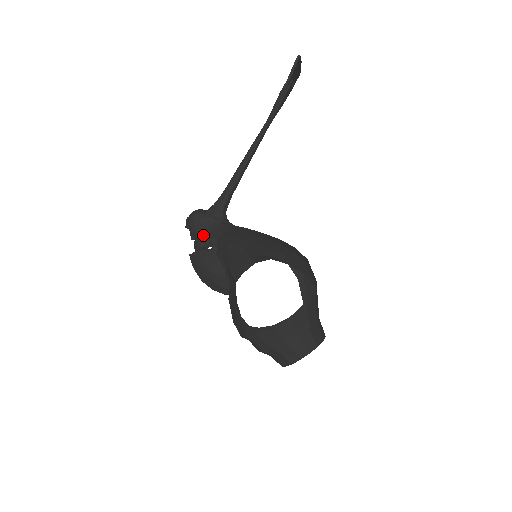
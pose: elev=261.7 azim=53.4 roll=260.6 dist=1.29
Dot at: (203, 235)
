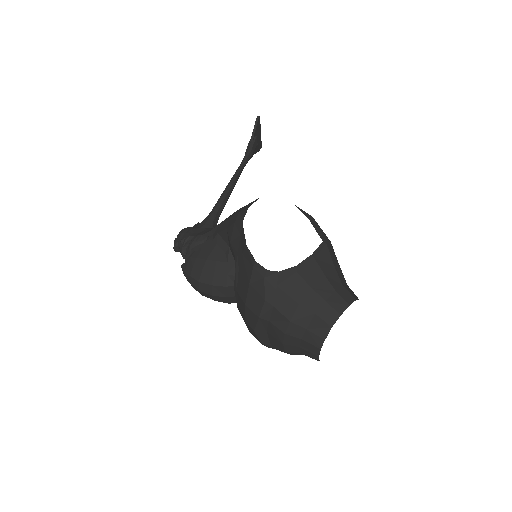
Dot at: (195, 236)
